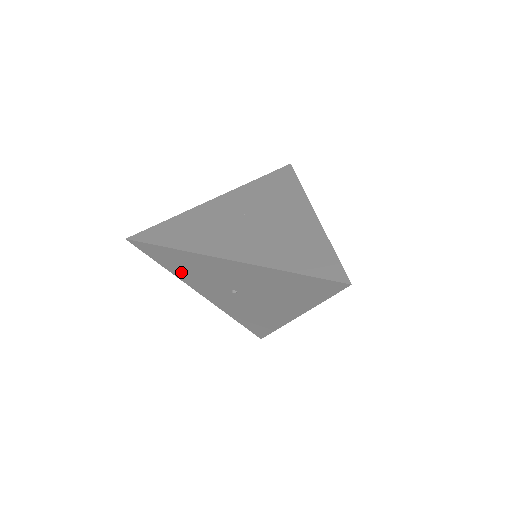
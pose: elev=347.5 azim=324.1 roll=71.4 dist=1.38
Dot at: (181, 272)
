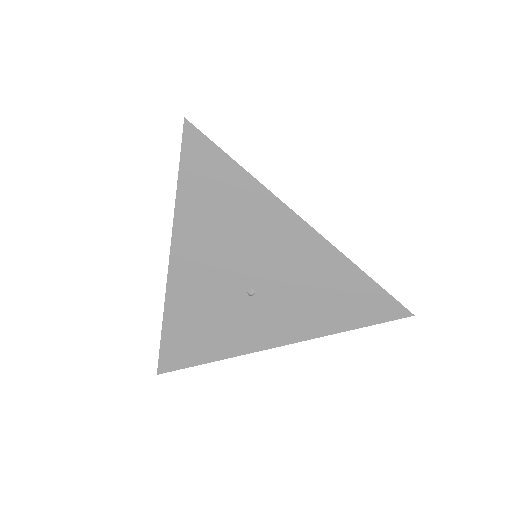
Dot at: (217, 345)
